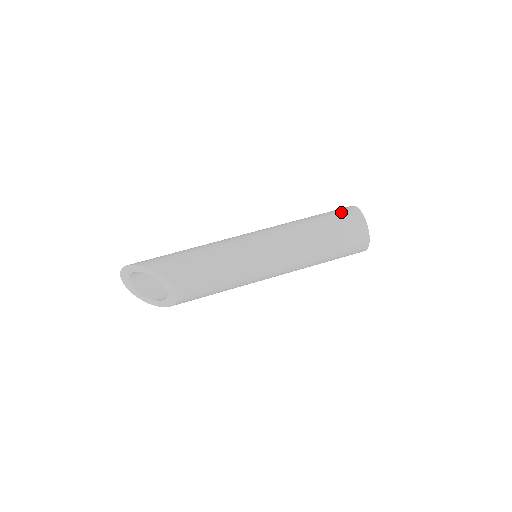
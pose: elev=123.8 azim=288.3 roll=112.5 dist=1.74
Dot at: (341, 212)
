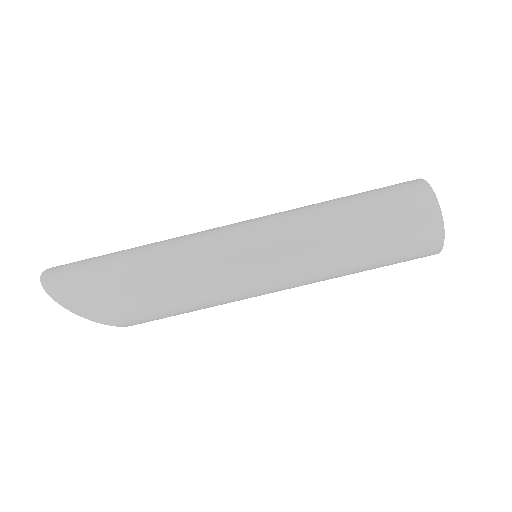
Dot at: (413, 241)
